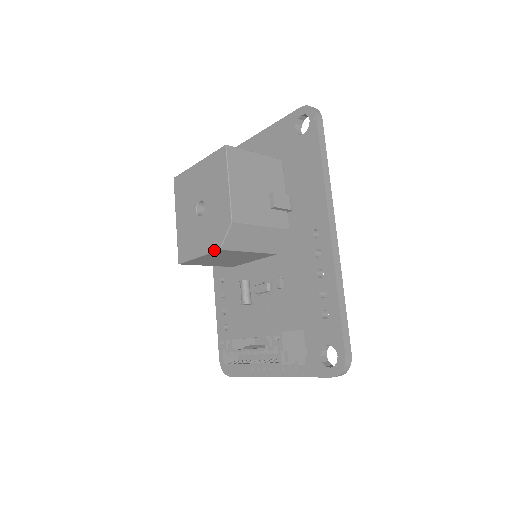
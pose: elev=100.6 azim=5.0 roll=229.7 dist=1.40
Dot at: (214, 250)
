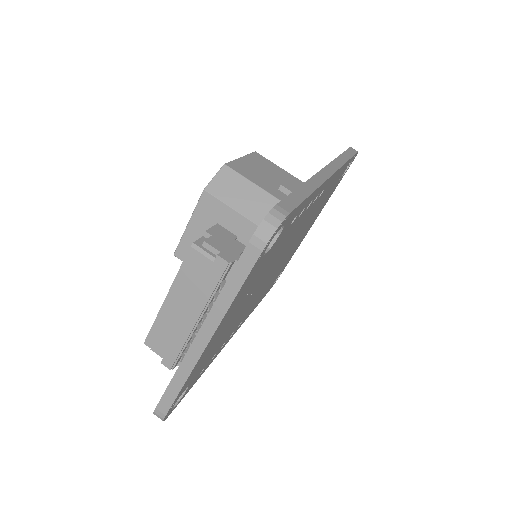
Dot at: (200, 197)
